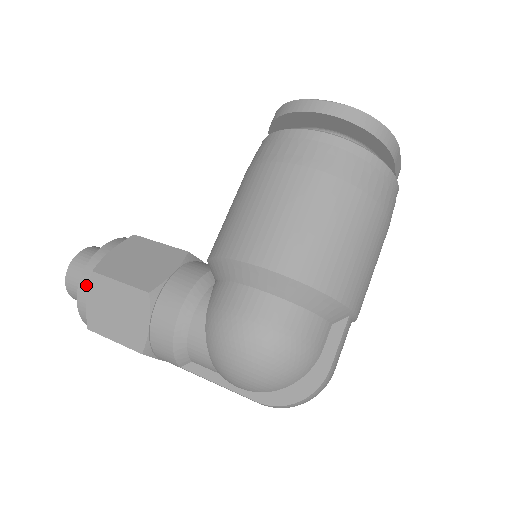
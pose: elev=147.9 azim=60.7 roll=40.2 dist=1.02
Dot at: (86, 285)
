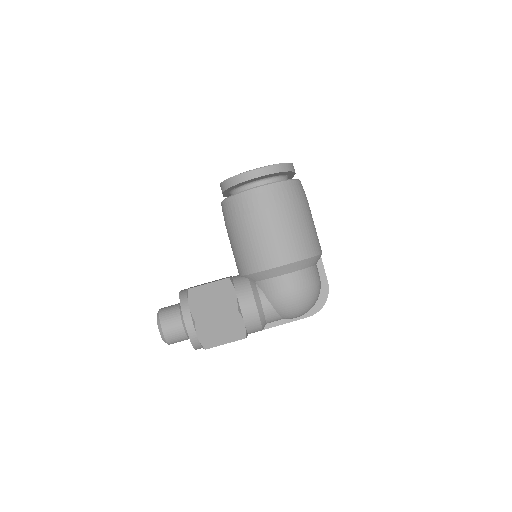
Dot at: (193, 331)
